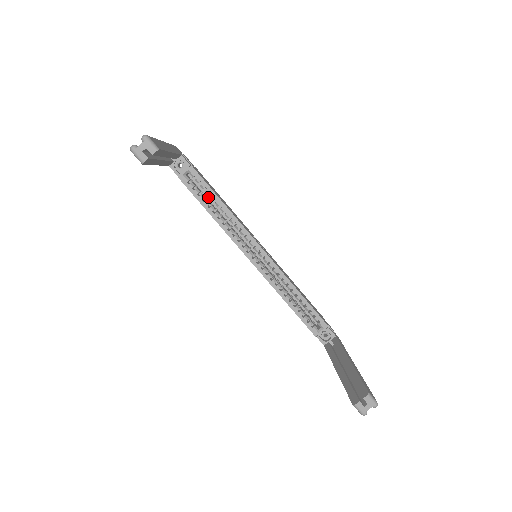
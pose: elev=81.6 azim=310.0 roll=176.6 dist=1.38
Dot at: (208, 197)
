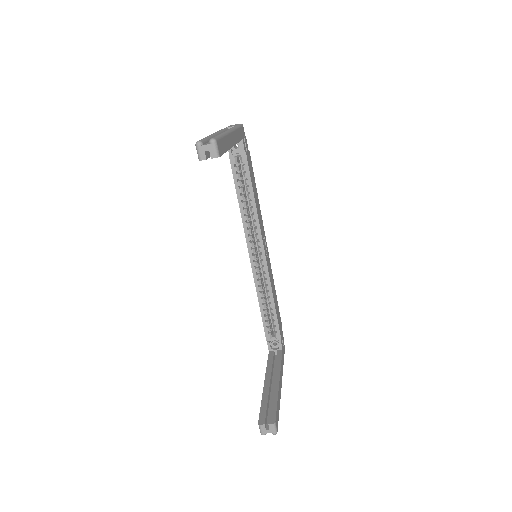
Dot at: occluded
